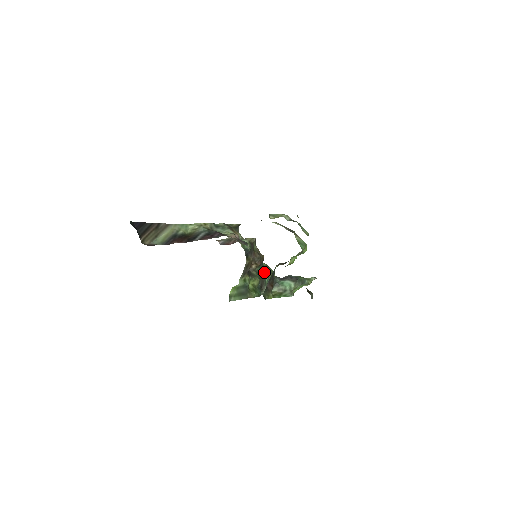
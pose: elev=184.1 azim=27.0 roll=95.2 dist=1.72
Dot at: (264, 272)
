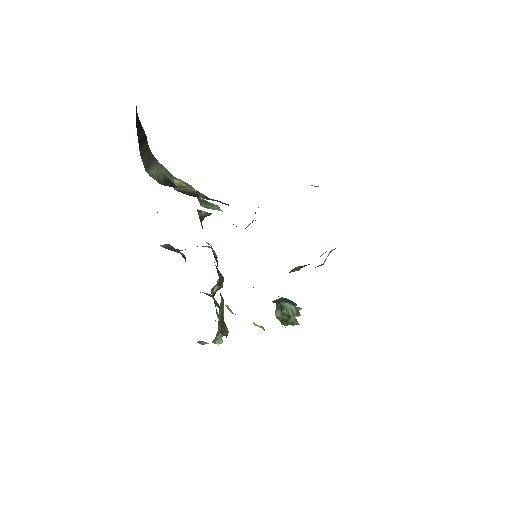
Dot at: (217, 304)
